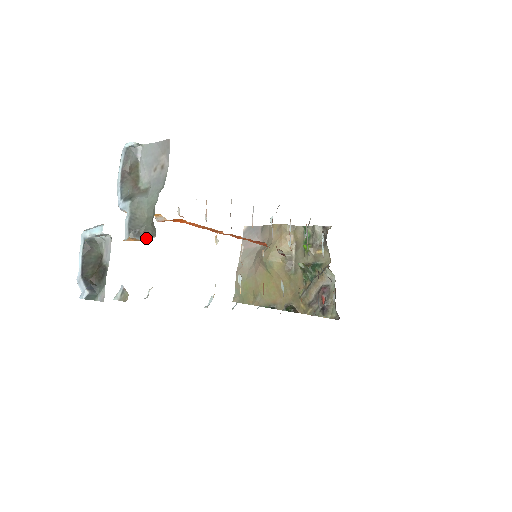
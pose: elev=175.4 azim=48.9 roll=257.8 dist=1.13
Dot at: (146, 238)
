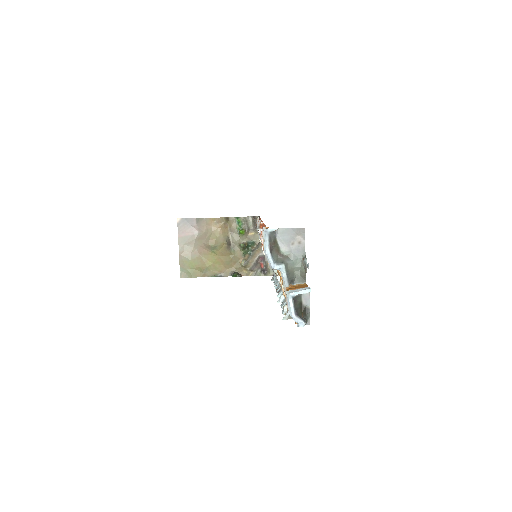
Dot at: (299, 283)
